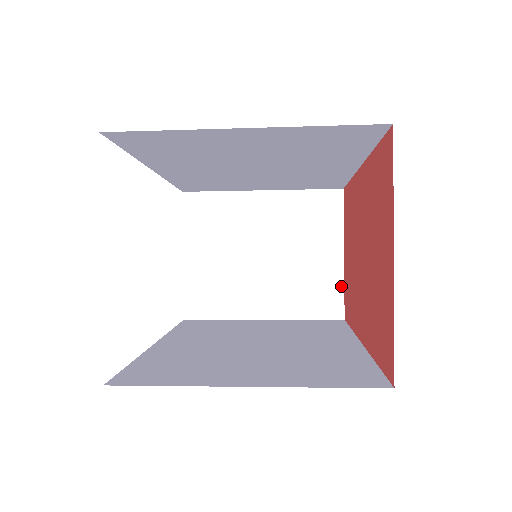
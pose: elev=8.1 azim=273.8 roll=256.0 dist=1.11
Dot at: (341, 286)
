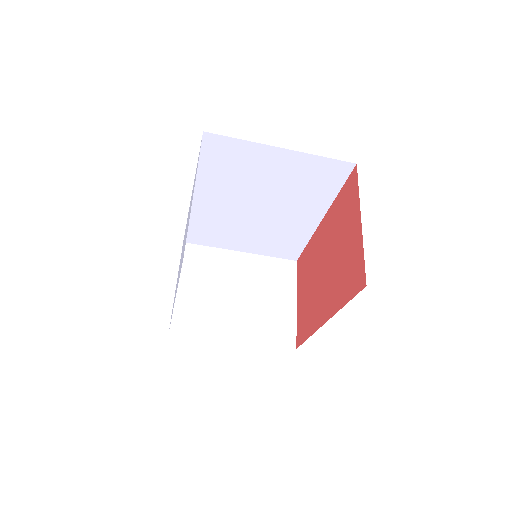
Dot at: (294, 324)
